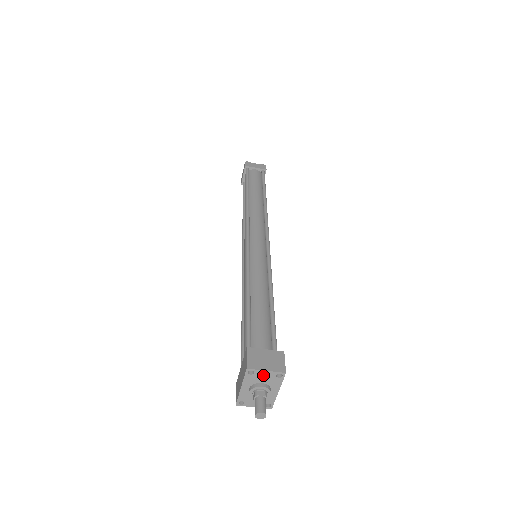
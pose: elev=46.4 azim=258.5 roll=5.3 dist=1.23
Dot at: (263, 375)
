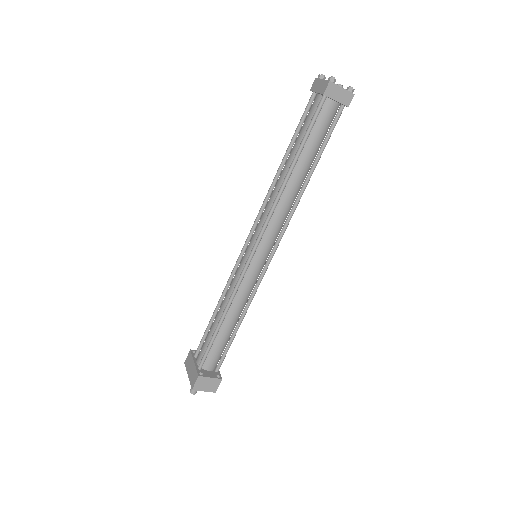
Dot at: (202, 388)
